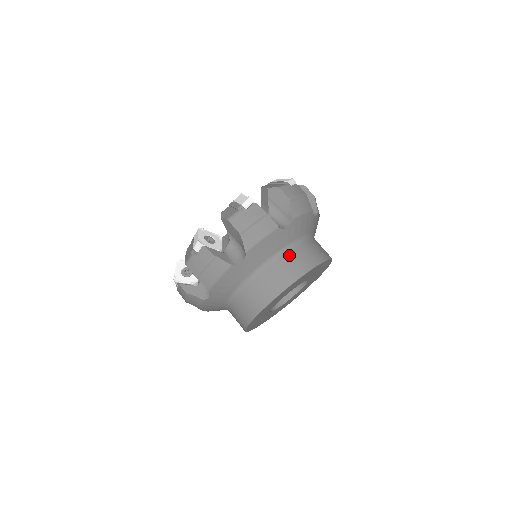
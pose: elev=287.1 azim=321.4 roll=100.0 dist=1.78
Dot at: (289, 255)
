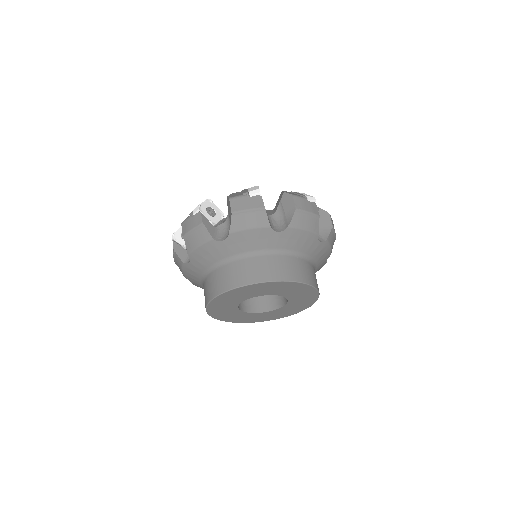
Dot at: (229, 267)
